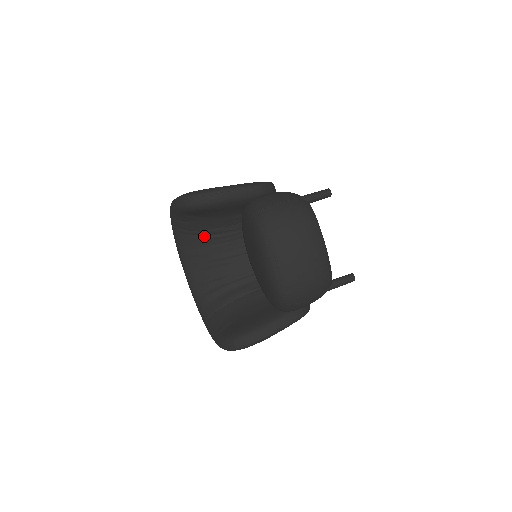
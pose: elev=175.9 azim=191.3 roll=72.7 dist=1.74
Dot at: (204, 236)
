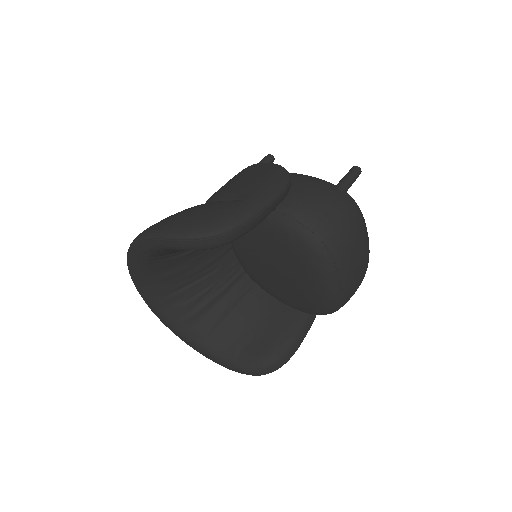
Dot at: (185, 253)
